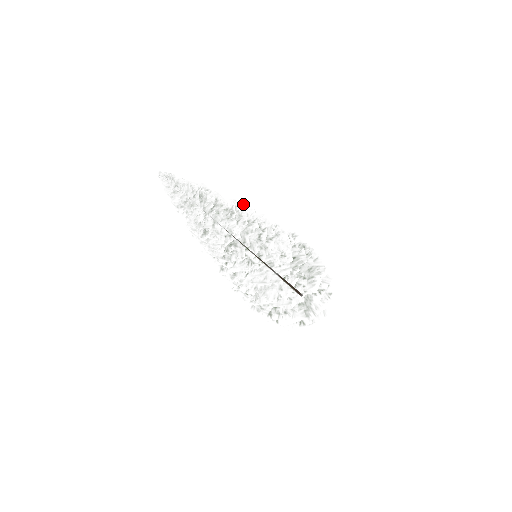
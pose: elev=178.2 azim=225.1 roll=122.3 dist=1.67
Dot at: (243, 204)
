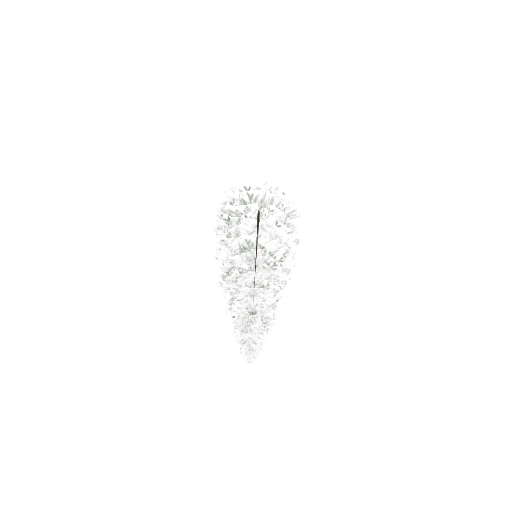
Dot at: (259, 258)
